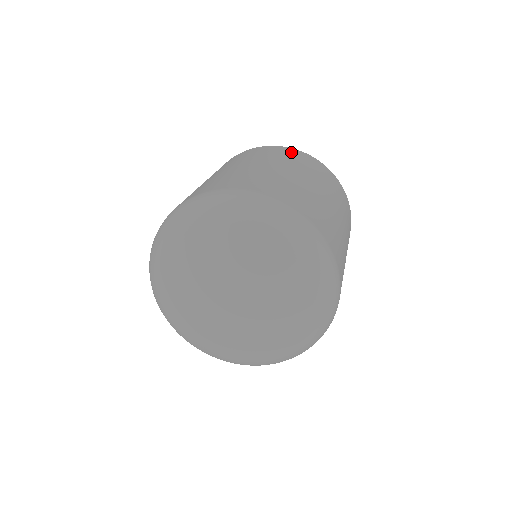
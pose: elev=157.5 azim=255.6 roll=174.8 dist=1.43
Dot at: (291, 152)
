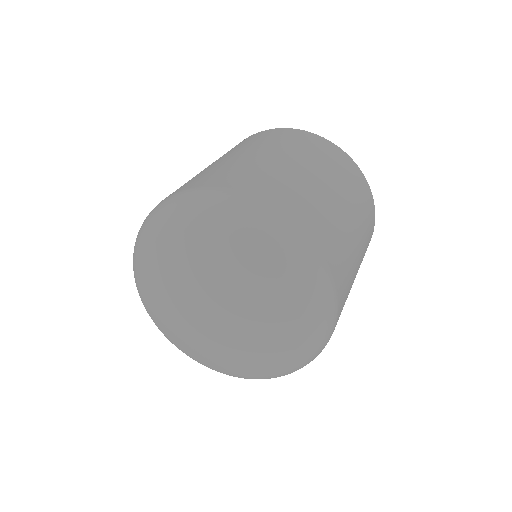
Dot at: (290, 133)
